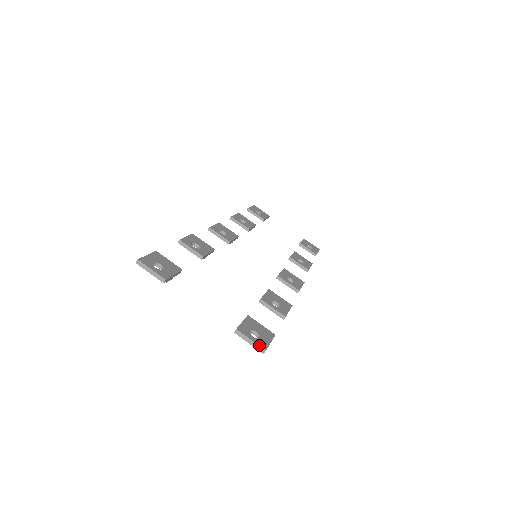
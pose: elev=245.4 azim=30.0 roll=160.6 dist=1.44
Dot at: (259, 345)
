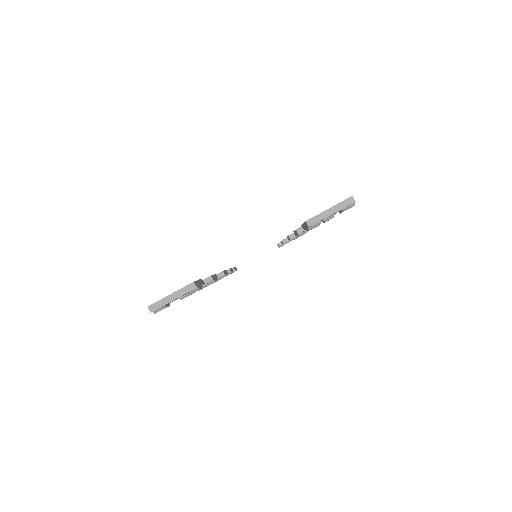
Dot at: (341, 202)
